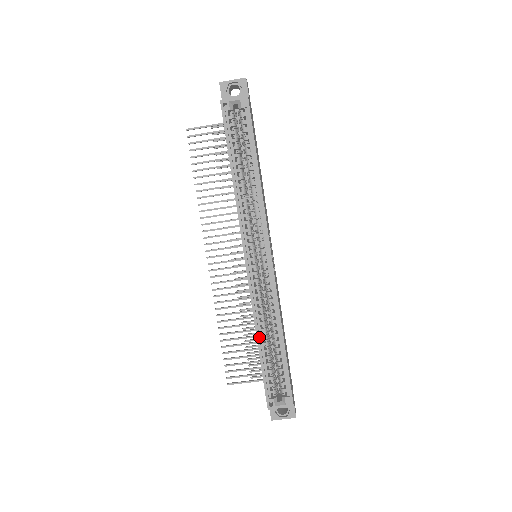
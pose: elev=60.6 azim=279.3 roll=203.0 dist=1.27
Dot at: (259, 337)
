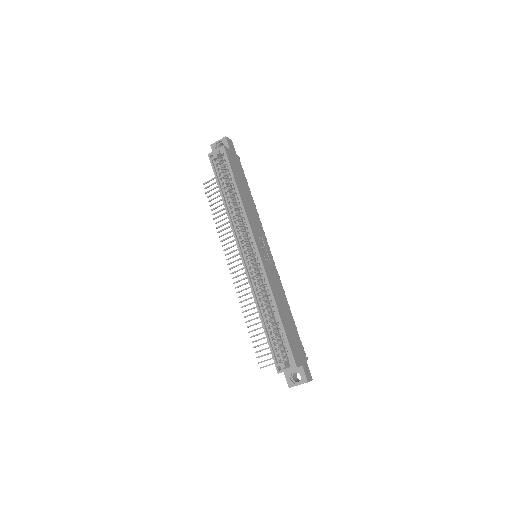
Dot at: (261, 314)
